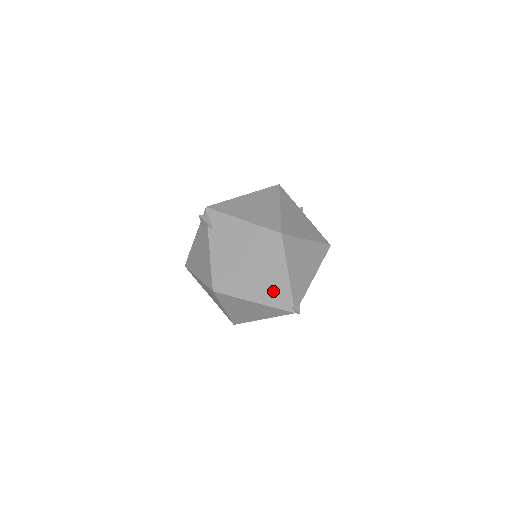
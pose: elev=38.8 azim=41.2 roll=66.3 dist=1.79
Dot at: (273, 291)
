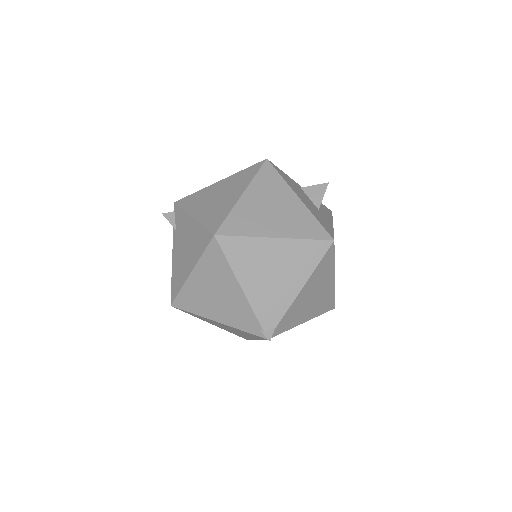
Dot at: (232, 309)
